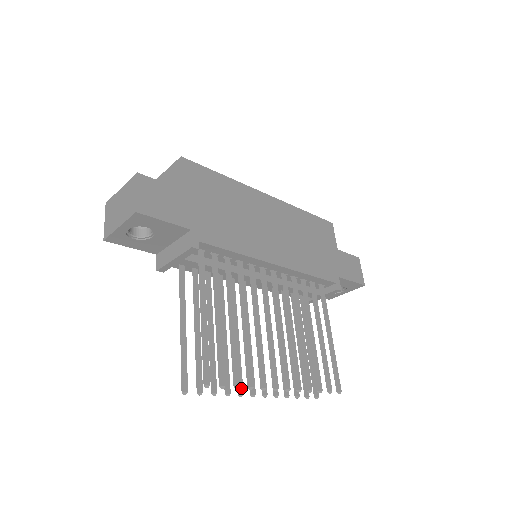
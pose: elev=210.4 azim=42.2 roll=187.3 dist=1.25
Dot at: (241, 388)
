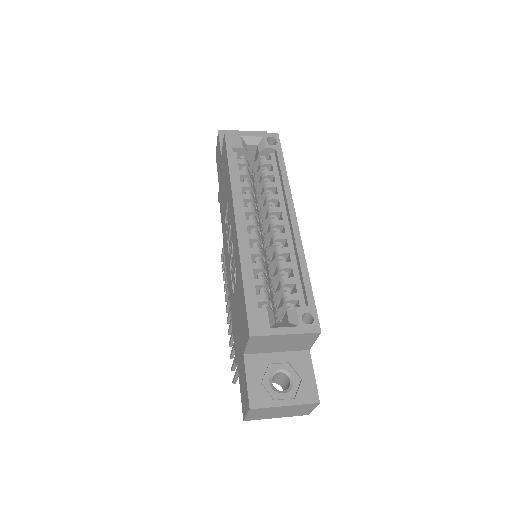
Dot at: (231, 332)
